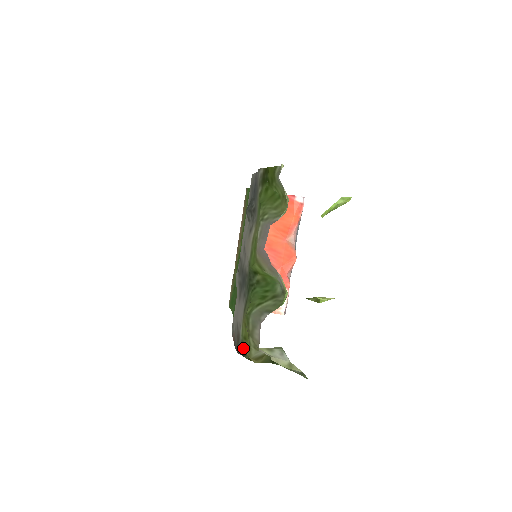
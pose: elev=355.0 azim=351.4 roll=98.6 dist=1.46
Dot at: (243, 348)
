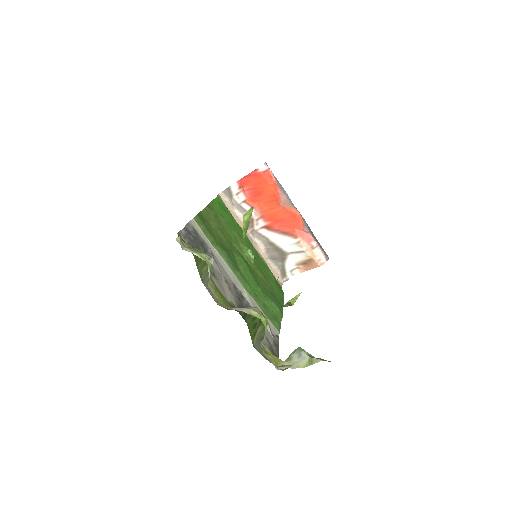
Dot at: occluded
